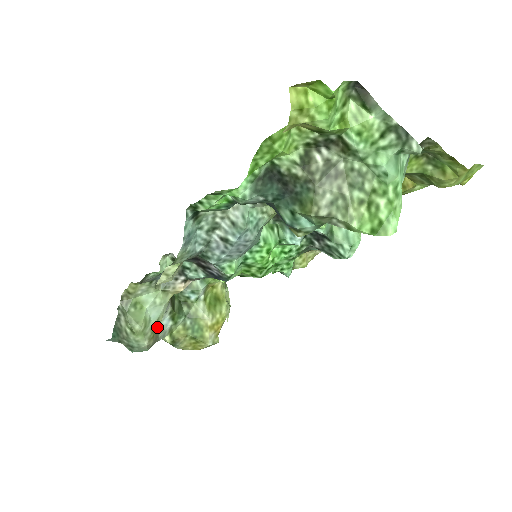
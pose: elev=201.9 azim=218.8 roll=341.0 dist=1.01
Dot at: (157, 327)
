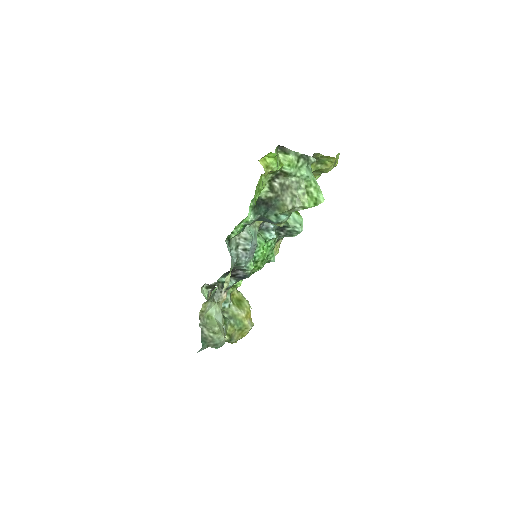
Dot at: occluded
